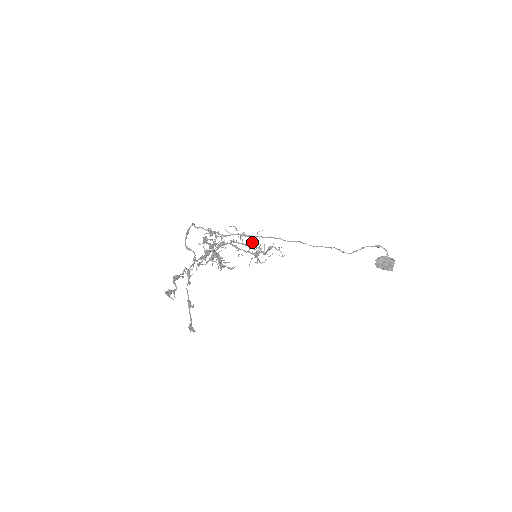
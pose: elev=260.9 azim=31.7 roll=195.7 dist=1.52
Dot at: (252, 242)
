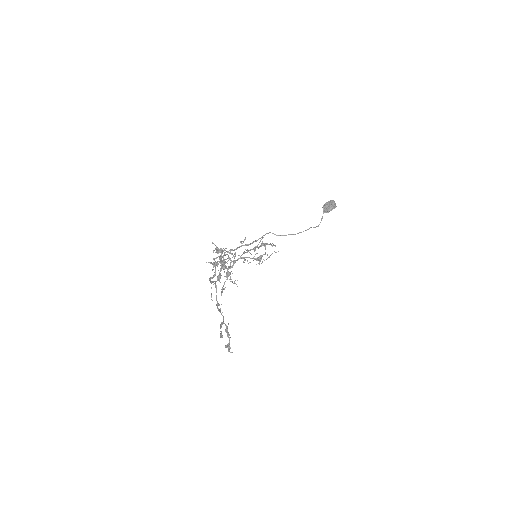
Dot at: (254, 247)
